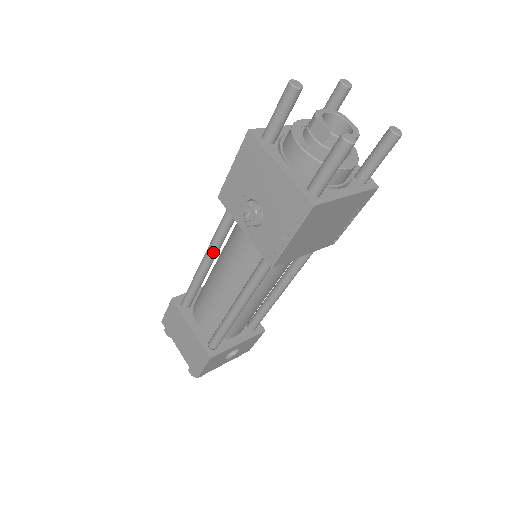
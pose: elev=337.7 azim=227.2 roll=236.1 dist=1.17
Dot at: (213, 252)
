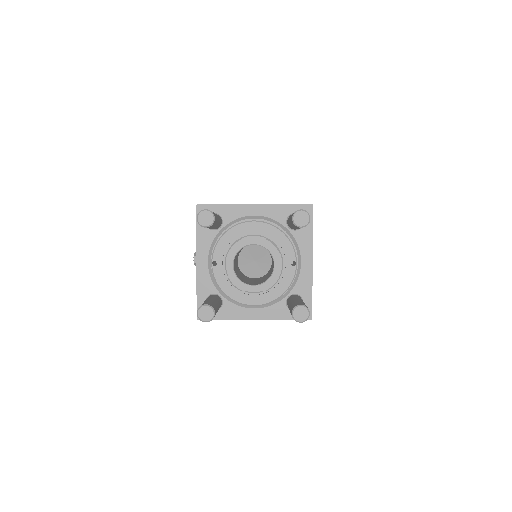
Dot at: occluded
